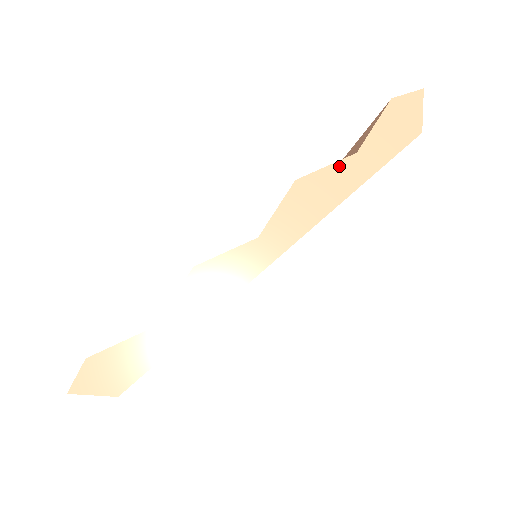
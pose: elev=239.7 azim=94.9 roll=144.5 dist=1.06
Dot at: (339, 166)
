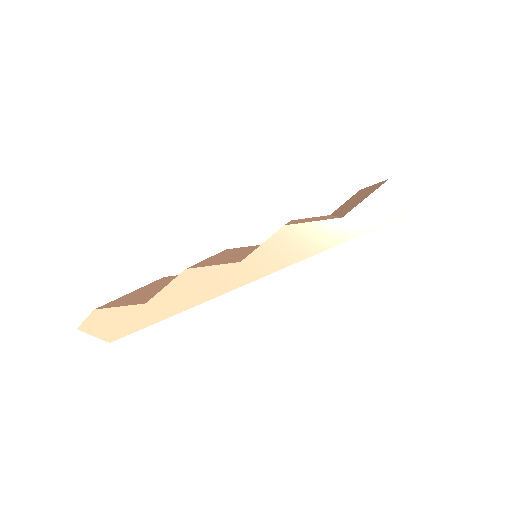
Dot at: (324, 224)
